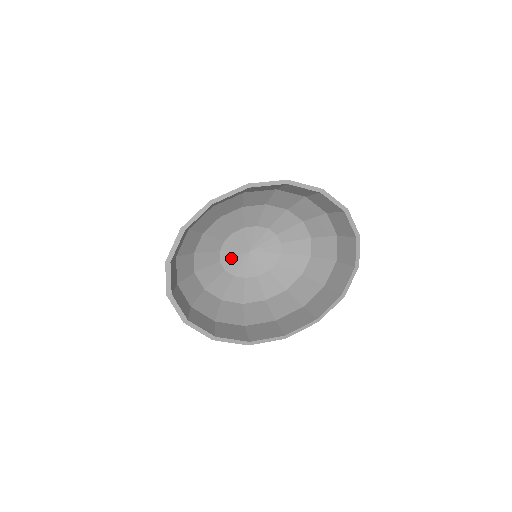
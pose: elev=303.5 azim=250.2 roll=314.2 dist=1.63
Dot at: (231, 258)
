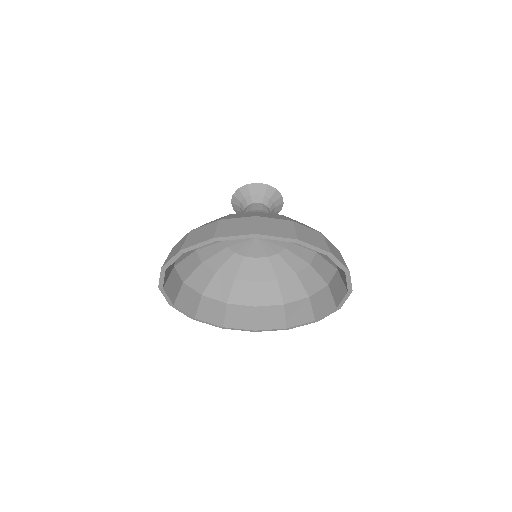
Dot at: (236, 239)
